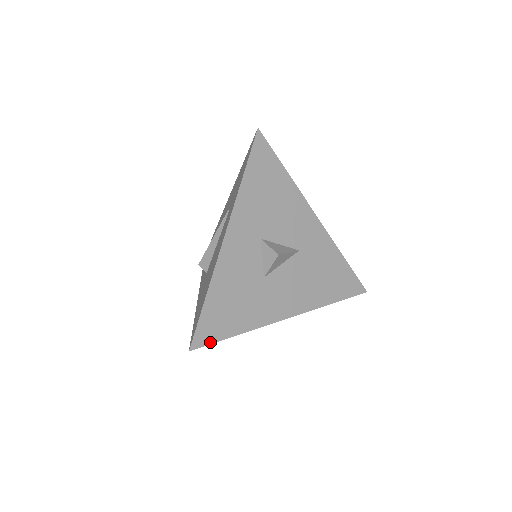
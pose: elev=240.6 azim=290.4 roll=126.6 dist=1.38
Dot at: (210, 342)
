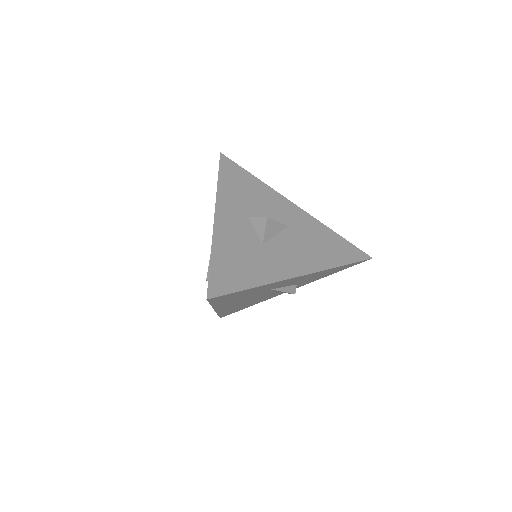
Dot at: (226, 293)
